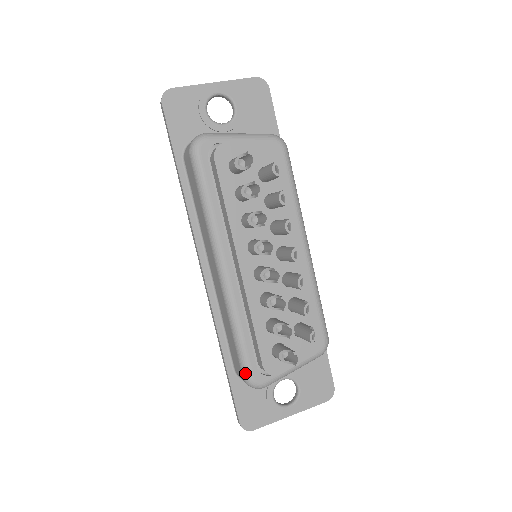
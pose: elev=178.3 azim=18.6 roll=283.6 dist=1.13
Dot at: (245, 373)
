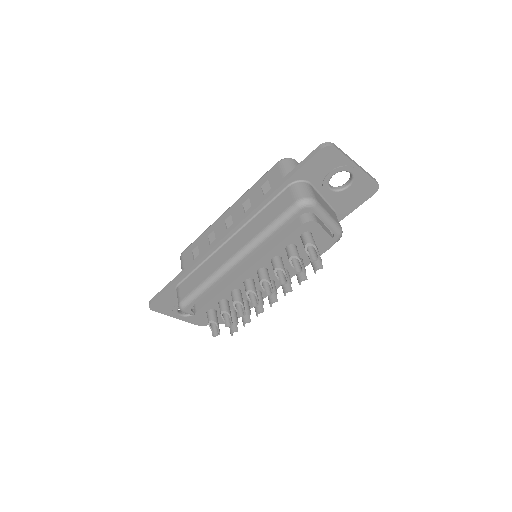
Dot at: (184, 303)
